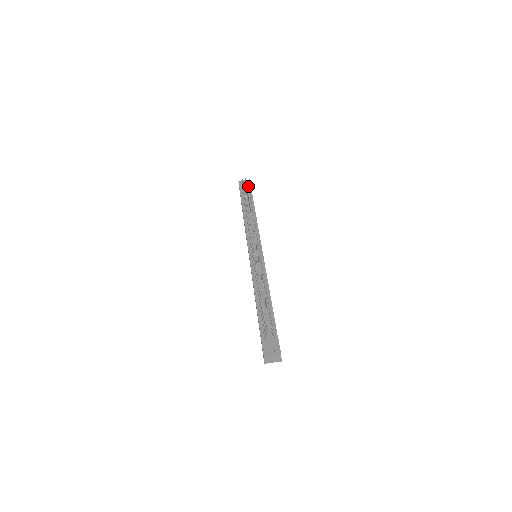
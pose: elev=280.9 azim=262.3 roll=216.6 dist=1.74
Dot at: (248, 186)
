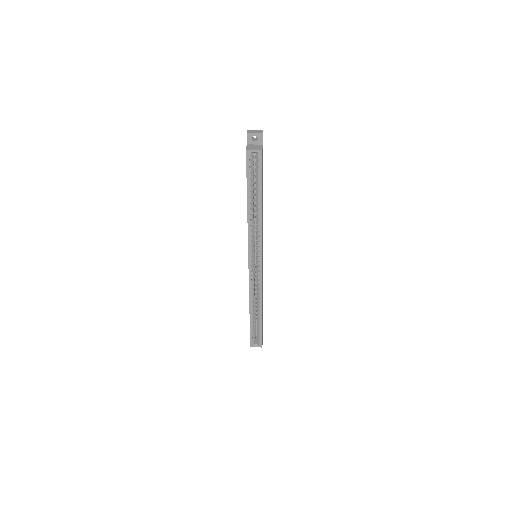
Dot at: occluded
